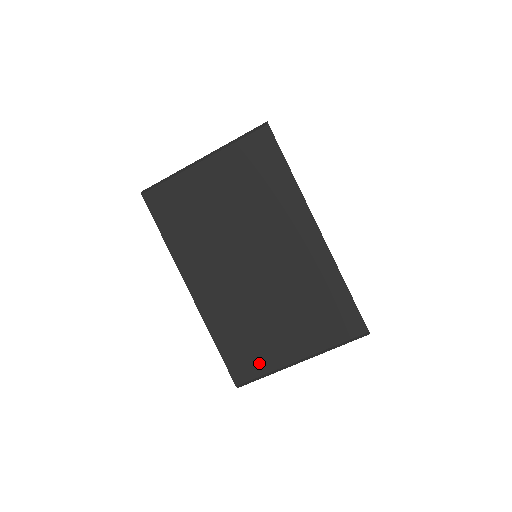
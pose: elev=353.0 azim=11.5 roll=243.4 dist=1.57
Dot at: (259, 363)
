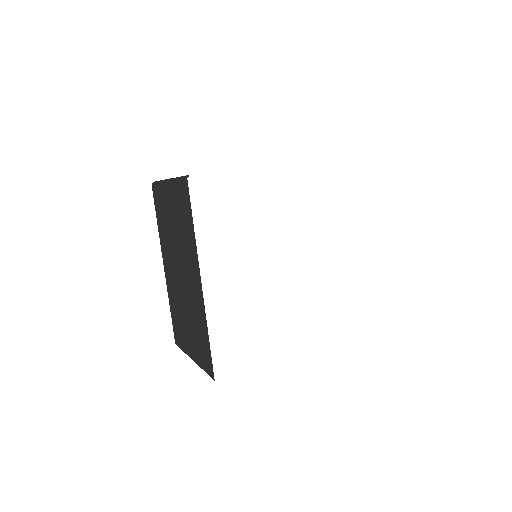
Dot at: (181, 342)
